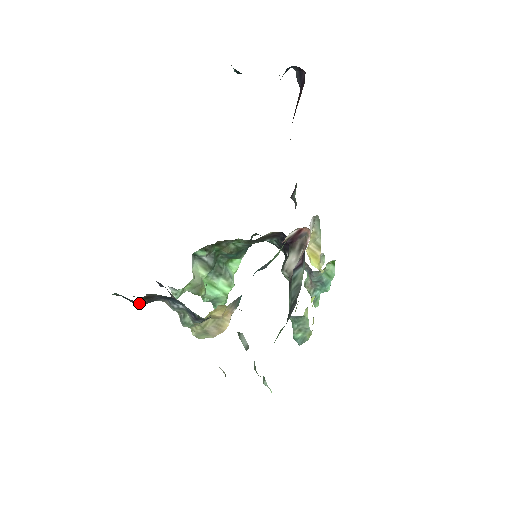
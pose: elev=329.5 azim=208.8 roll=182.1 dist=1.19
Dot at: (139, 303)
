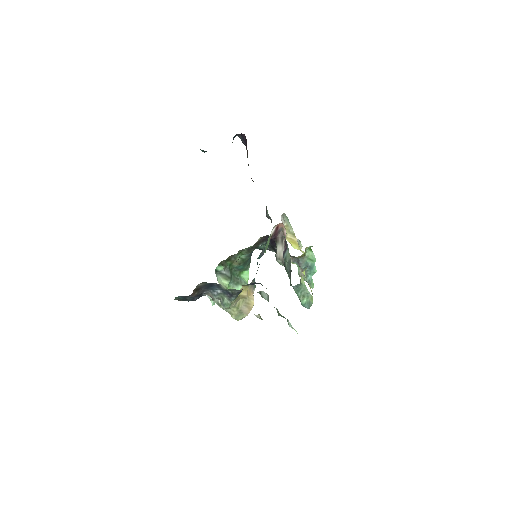
Dot at: (193, 296)
